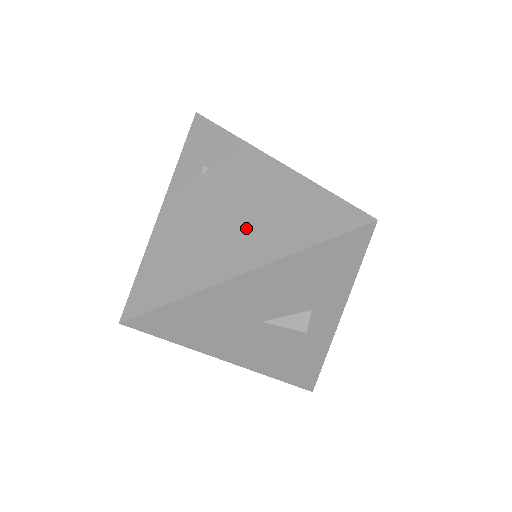
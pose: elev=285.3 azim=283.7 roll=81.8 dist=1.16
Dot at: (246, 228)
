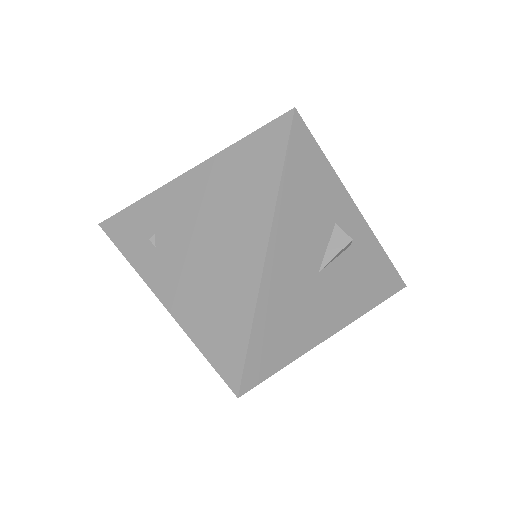
Dot at: (228, 227)
